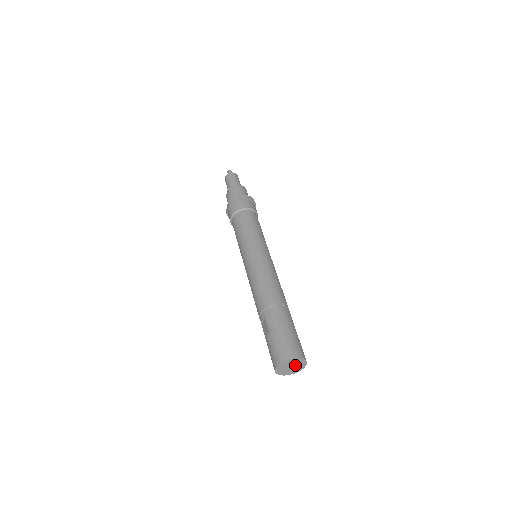
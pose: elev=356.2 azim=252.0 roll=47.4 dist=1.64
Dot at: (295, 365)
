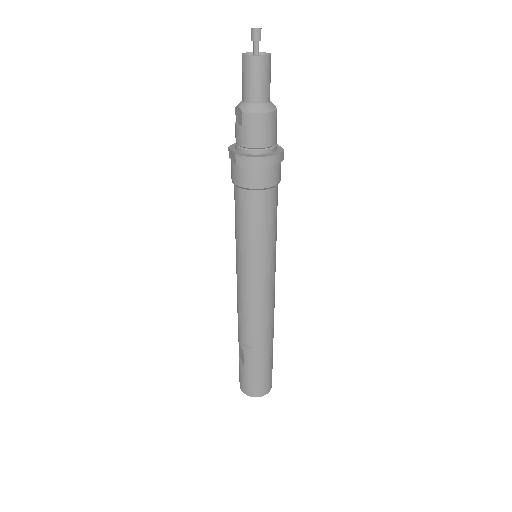
Dot at: occluded
